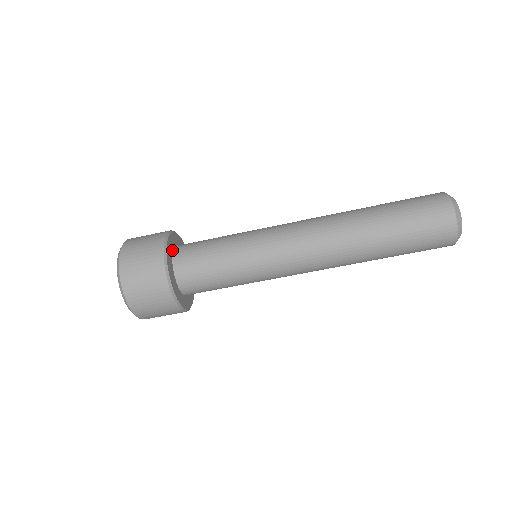
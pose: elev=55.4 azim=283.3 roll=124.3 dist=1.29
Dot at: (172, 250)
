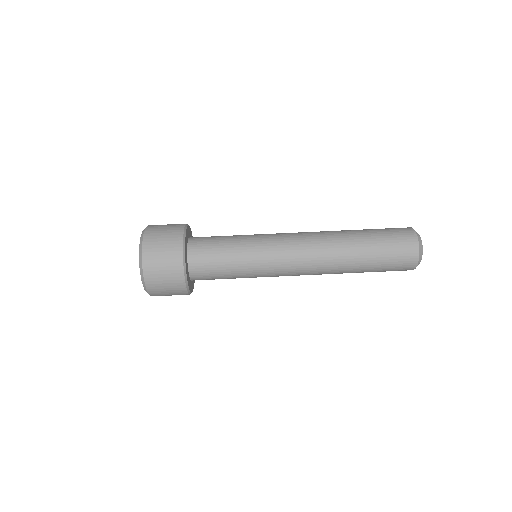
Dot at: (187, 242)
